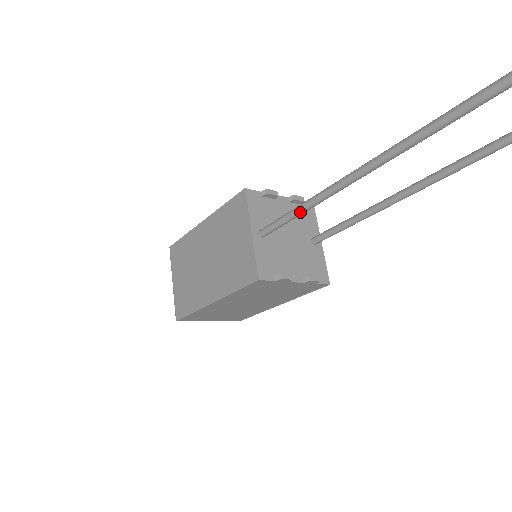
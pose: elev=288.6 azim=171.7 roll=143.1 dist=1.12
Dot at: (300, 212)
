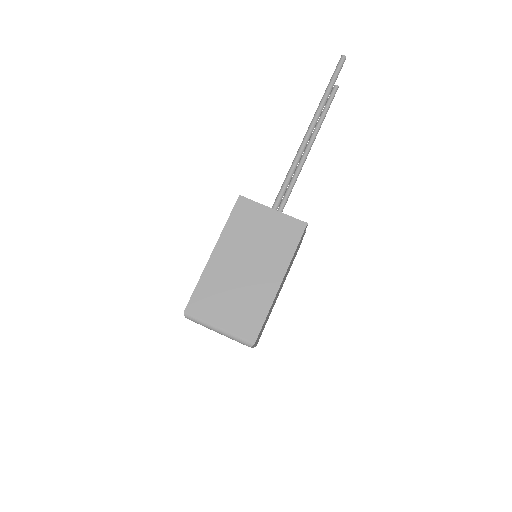
Dot at: occluded
